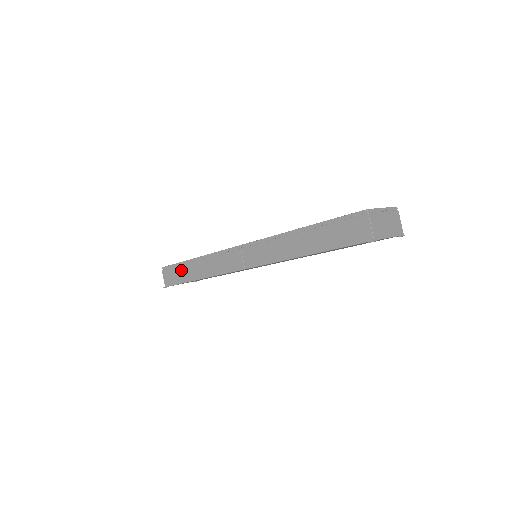
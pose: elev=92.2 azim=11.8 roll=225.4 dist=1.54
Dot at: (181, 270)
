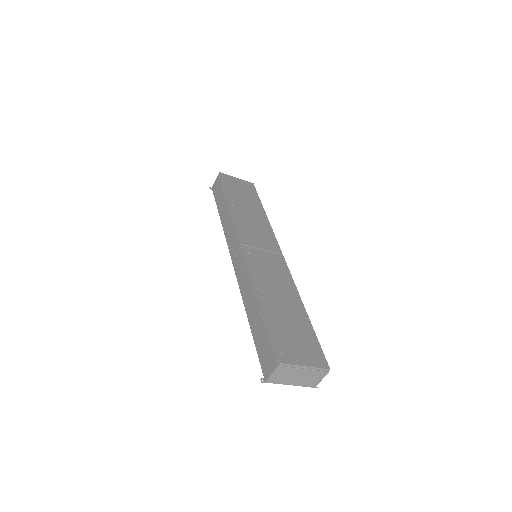
Dot at: (221, 195)
